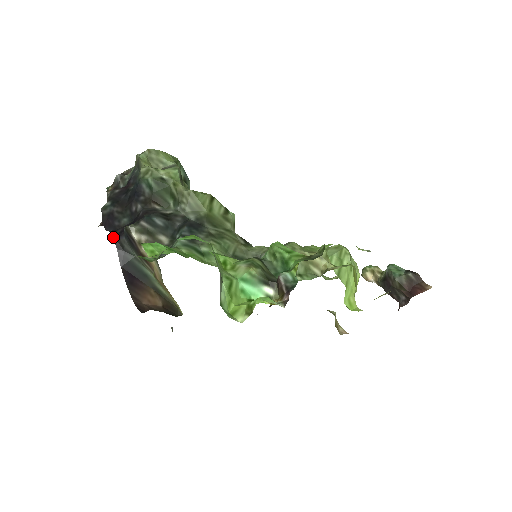
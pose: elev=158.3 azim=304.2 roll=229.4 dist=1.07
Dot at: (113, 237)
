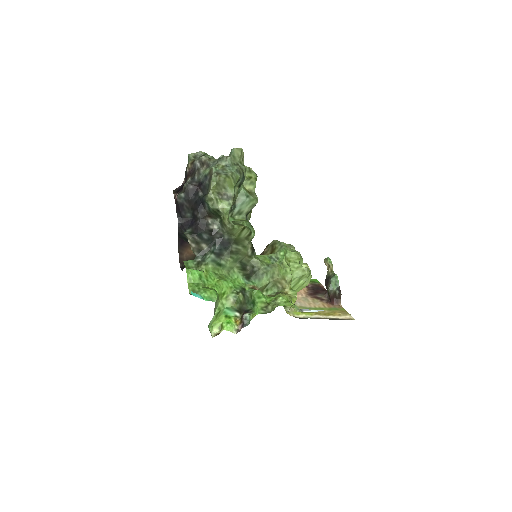
Dot at: (178, 225)
